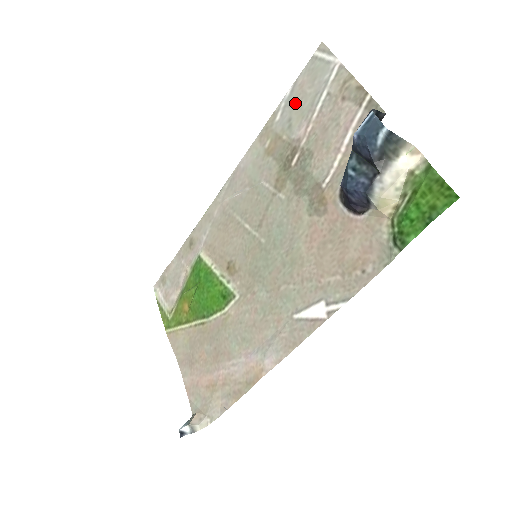
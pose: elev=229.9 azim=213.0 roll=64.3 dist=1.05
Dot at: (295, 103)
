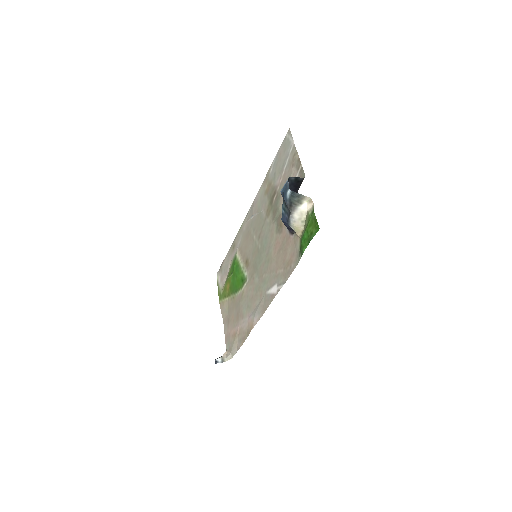
Dot at: (277, 164)
